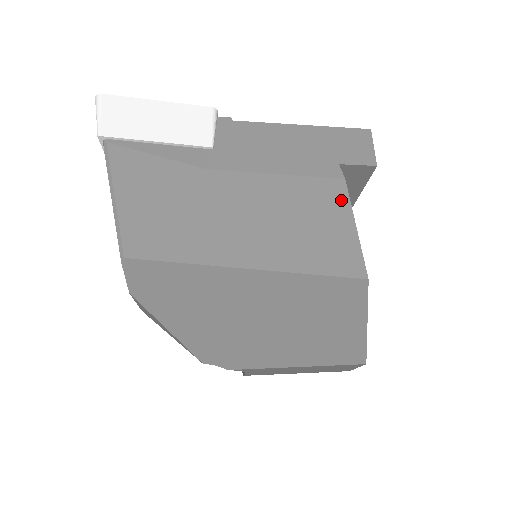
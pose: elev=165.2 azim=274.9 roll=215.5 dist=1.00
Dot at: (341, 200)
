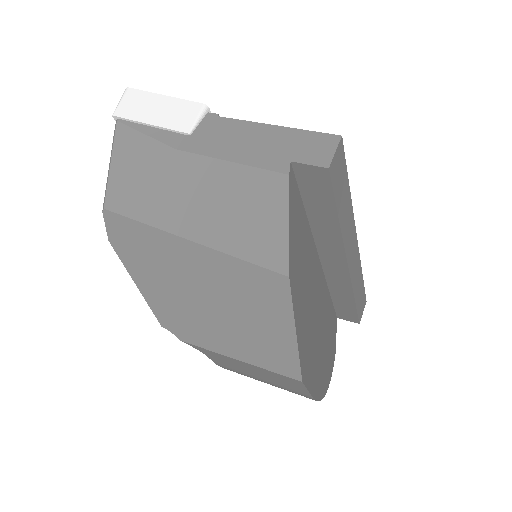
Dot at: (280, 194)
